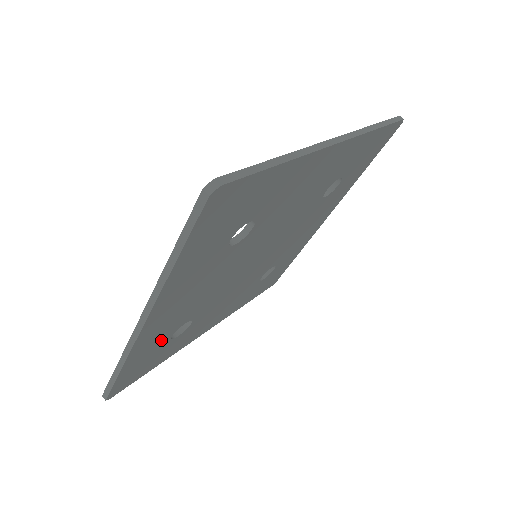
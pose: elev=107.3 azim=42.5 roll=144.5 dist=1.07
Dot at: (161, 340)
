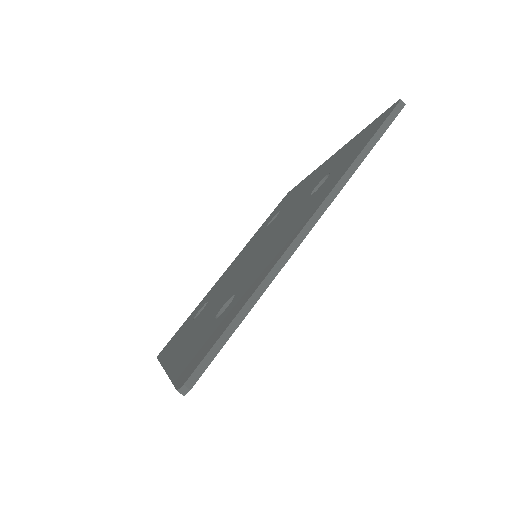
Dot at: occluded
